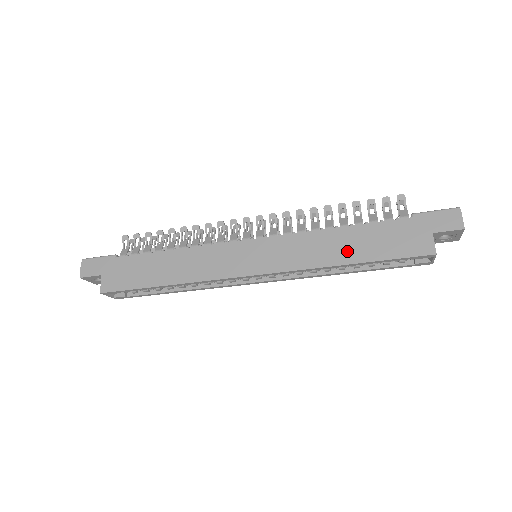
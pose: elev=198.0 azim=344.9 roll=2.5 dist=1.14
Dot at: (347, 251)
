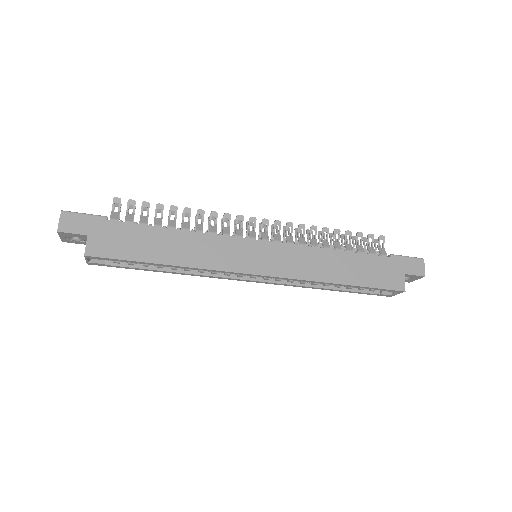
Dot at: (342, 272)
